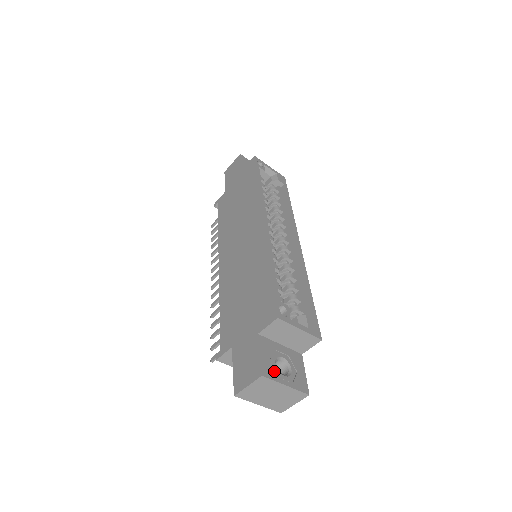
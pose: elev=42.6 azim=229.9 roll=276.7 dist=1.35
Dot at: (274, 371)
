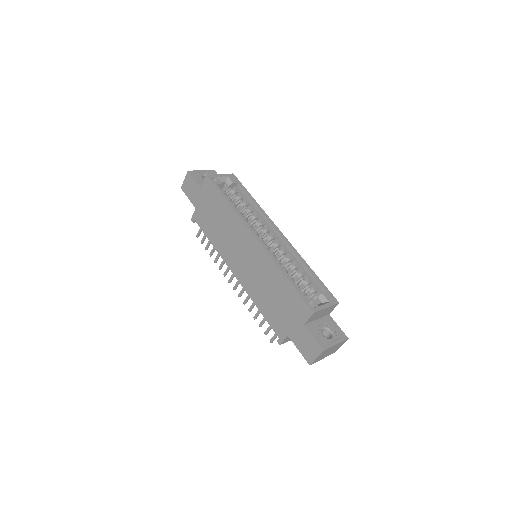
Dot at: (326, 341)
